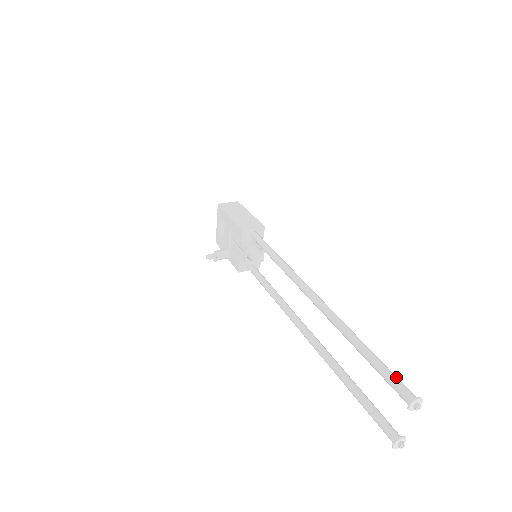
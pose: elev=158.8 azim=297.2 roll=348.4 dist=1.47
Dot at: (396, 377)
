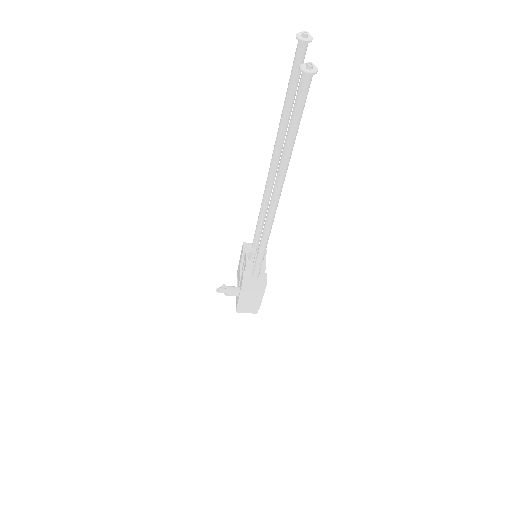
Dot at: occluded
